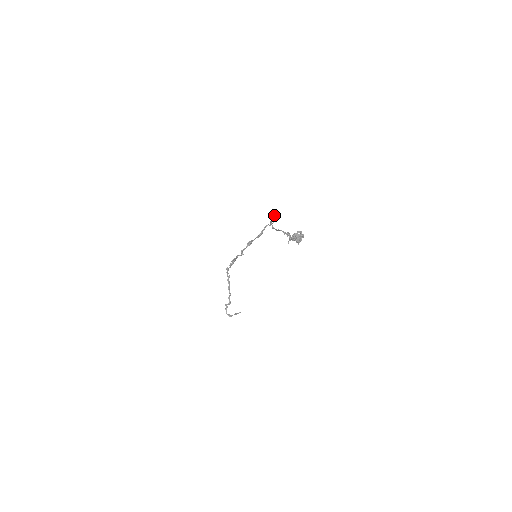
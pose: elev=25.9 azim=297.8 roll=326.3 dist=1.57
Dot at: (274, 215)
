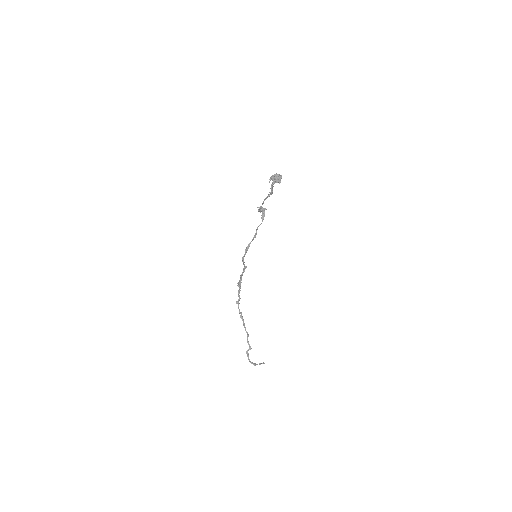
Dot at: (261, 210)
